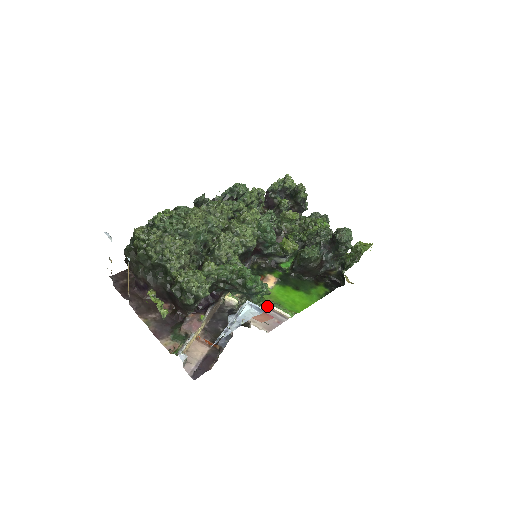
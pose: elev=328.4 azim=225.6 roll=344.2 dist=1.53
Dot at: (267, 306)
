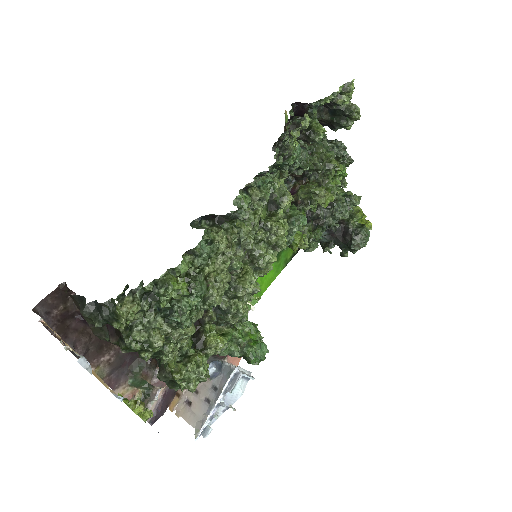
Dot at: occluded
